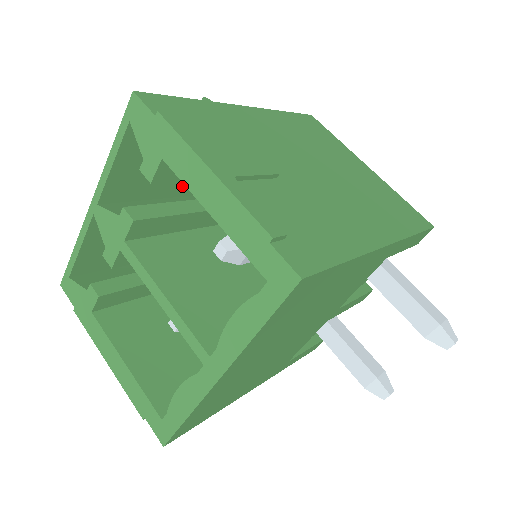
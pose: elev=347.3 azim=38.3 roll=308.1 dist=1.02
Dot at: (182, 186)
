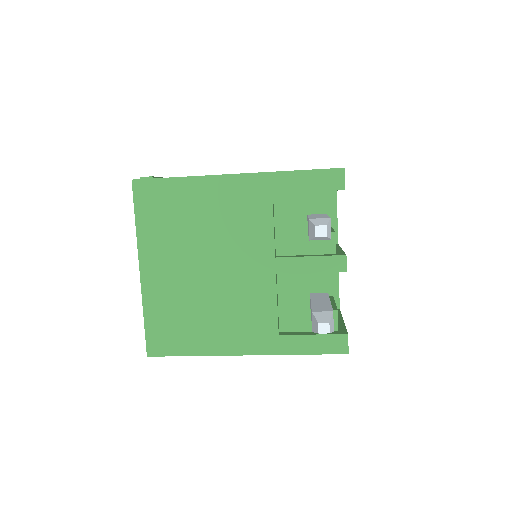
Dot at: occluded
